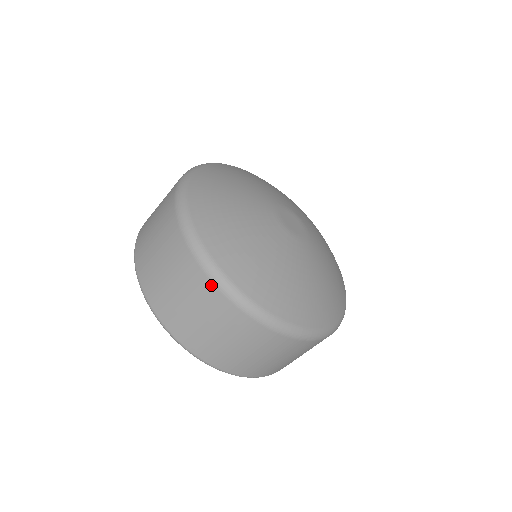
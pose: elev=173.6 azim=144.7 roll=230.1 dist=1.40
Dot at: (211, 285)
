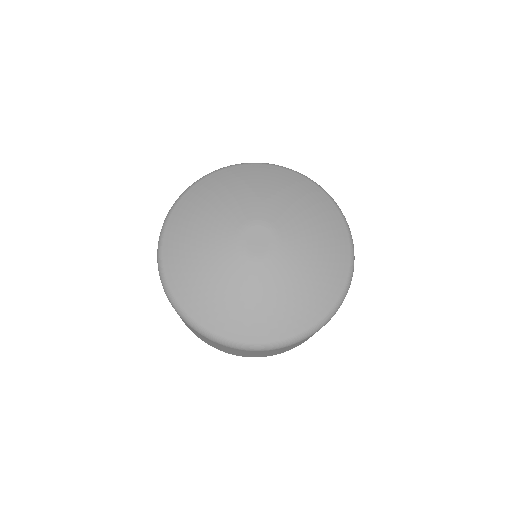
Dot at: occluded
